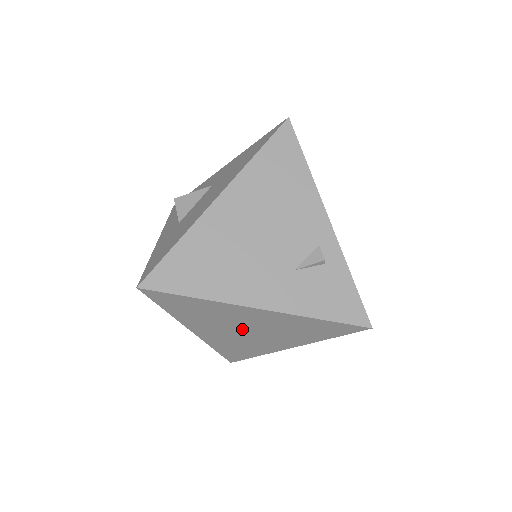
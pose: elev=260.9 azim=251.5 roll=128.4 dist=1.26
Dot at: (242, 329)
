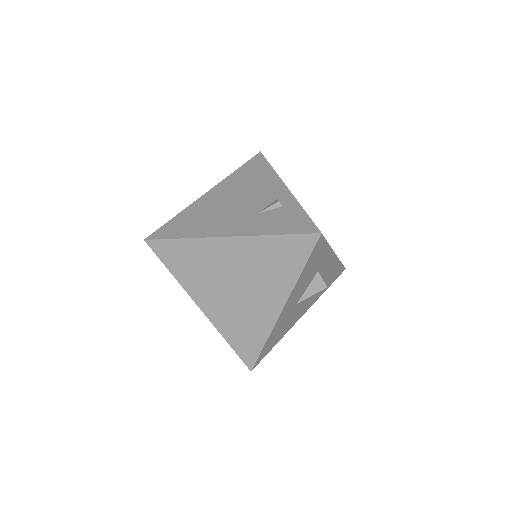
Dot at: (231, 283)
